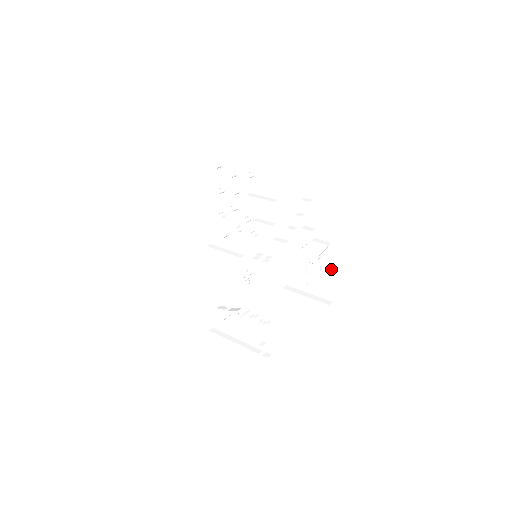
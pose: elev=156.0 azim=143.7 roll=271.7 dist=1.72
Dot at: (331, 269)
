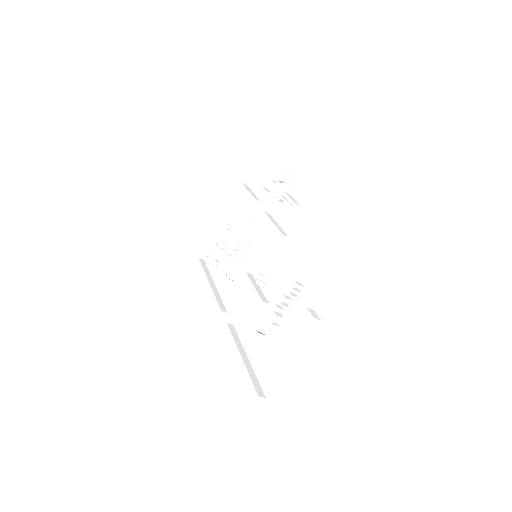
Dot at: (302, 178)
